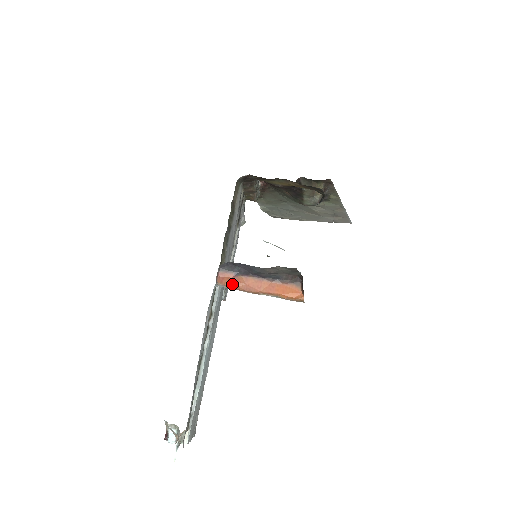
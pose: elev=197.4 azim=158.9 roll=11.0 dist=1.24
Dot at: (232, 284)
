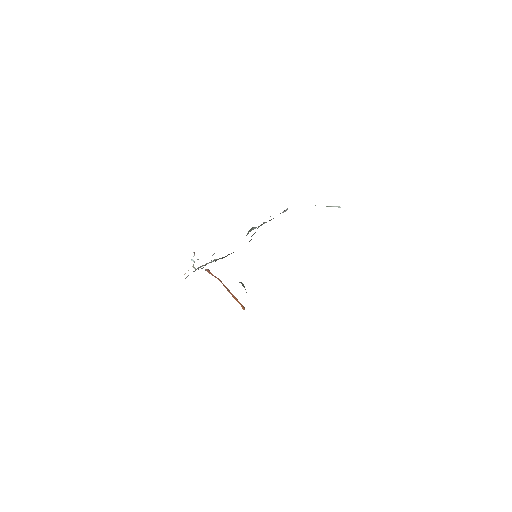
Dot at: occluded
